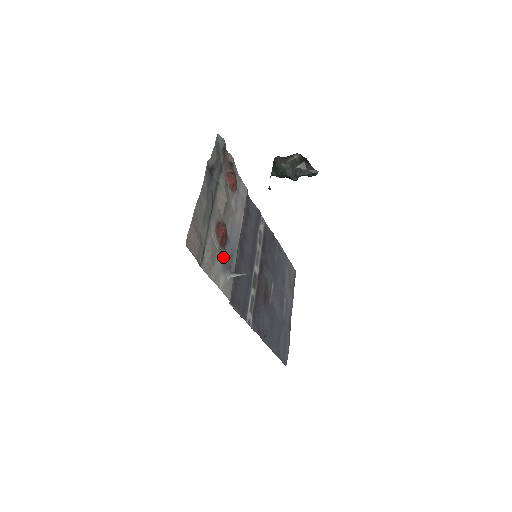
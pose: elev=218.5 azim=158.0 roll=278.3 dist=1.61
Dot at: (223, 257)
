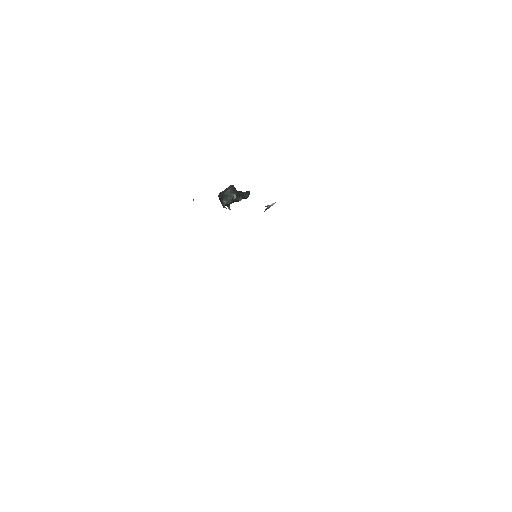
Dot at: occluded
